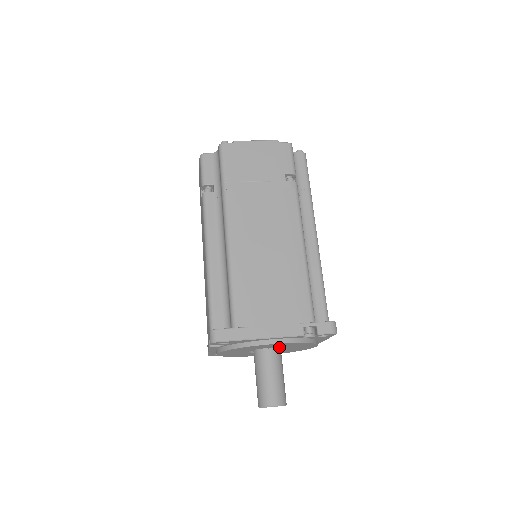
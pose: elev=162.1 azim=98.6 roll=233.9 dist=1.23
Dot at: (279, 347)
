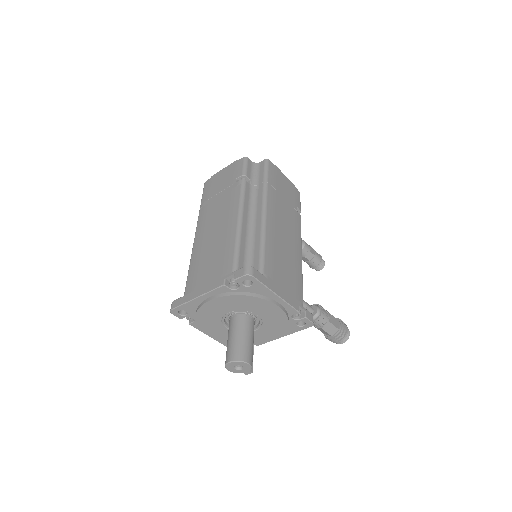
Dot at: (244, 314)
